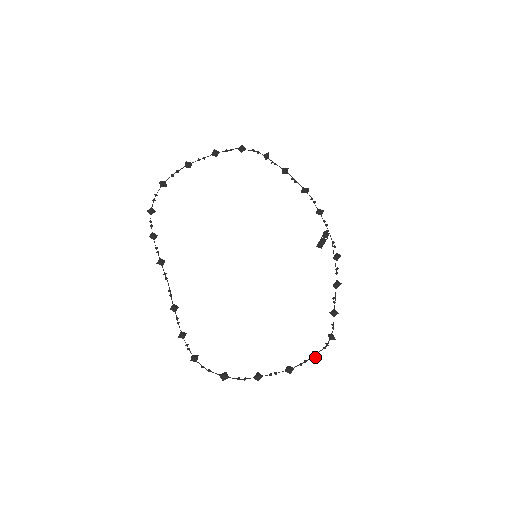
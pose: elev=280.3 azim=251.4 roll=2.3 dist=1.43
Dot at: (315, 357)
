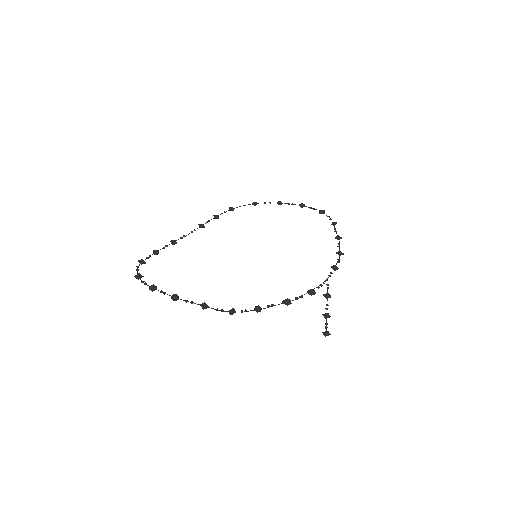
Dot at: (202, 306)
